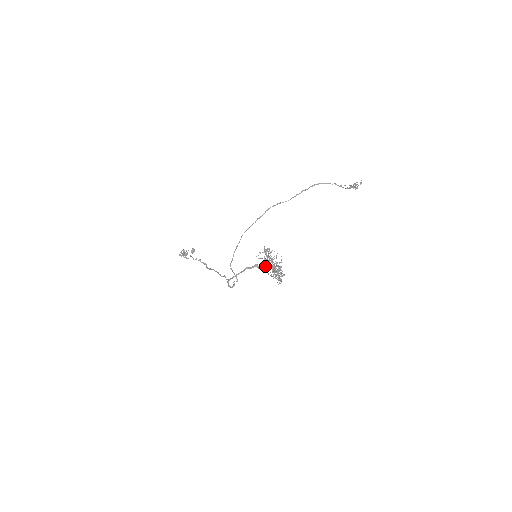
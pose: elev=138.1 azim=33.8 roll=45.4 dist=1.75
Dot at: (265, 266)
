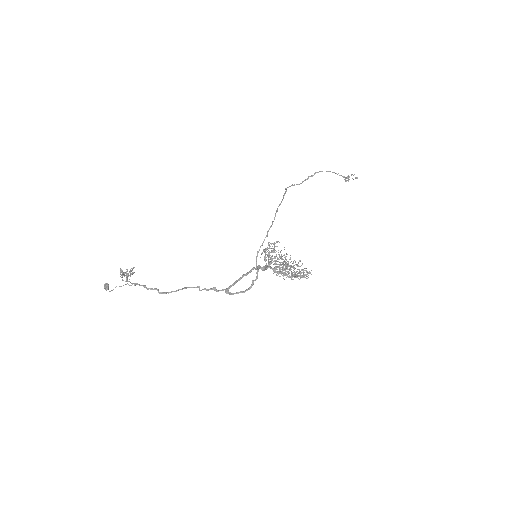
Dot at: (266, 269)
